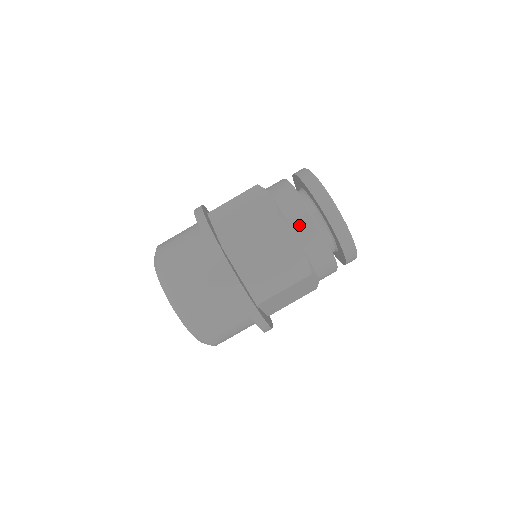
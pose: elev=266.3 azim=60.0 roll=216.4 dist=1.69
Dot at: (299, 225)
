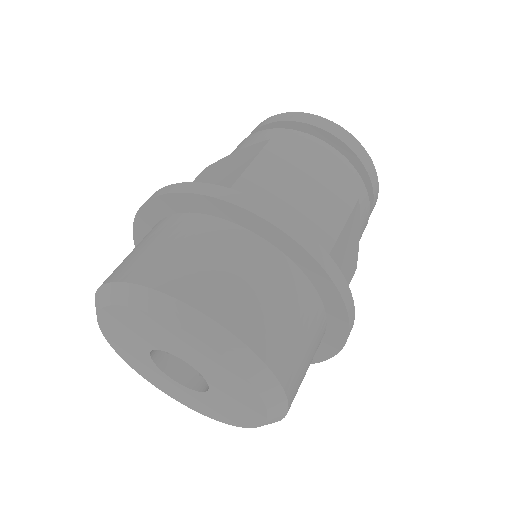
Dot at: occluded
